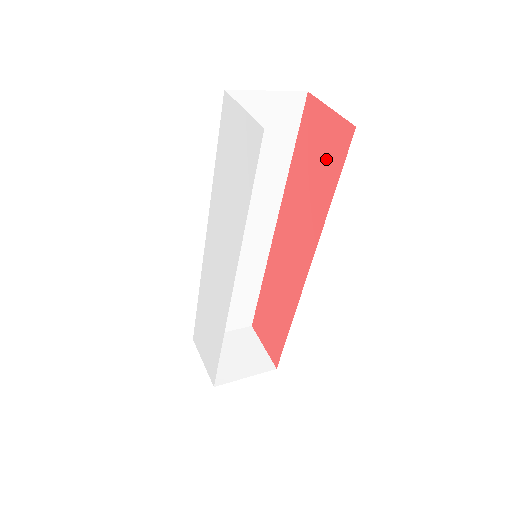
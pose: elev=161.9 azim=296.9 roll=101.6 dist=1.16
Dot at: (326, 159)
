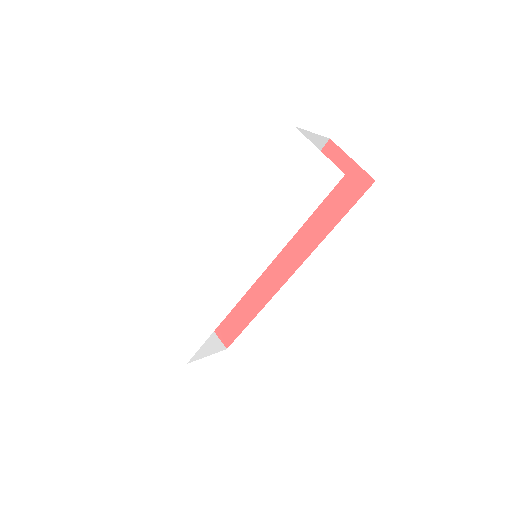
Dot at: (338, 194)
